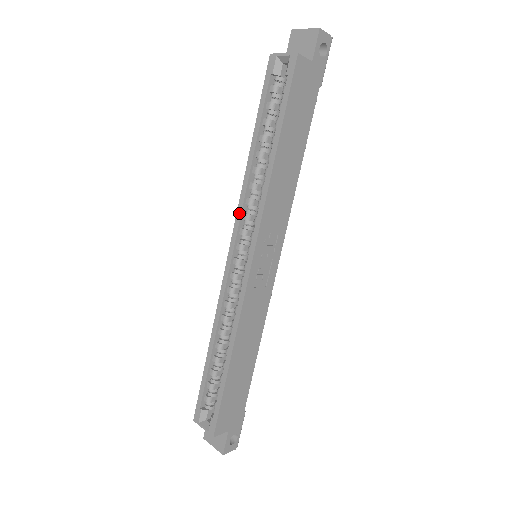
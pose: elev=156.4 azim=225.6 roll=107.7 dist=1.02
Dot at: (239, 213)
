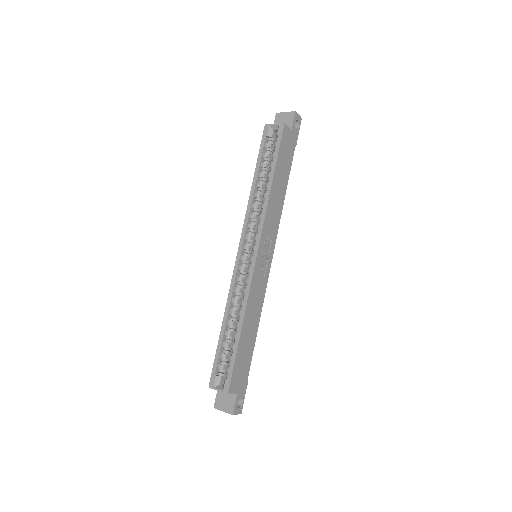
Dot at: (245, 224)
